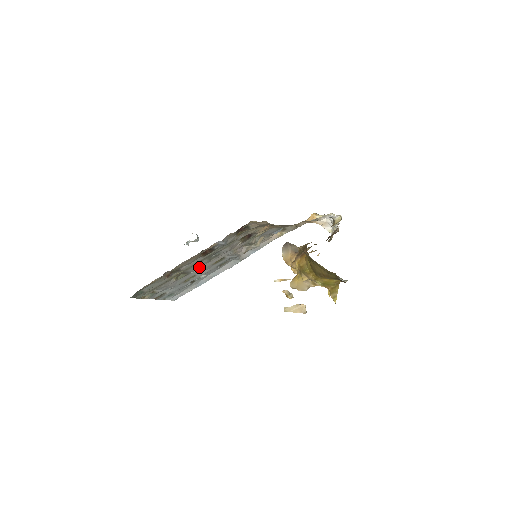
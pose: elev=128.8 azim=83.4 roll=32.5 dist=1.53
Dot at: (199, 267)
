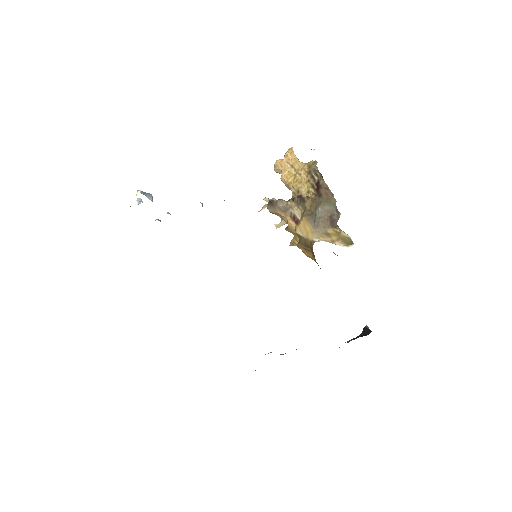
Dot at: occluded
